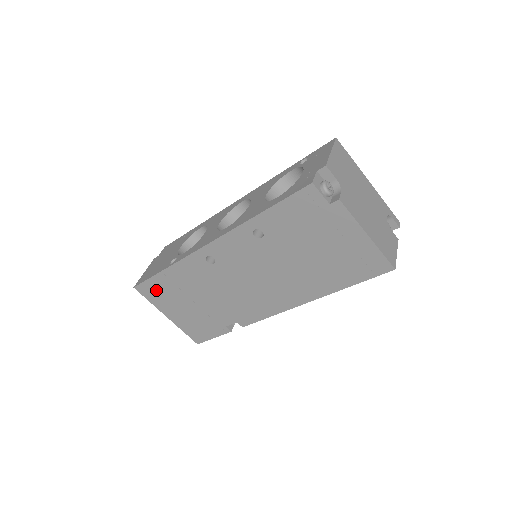
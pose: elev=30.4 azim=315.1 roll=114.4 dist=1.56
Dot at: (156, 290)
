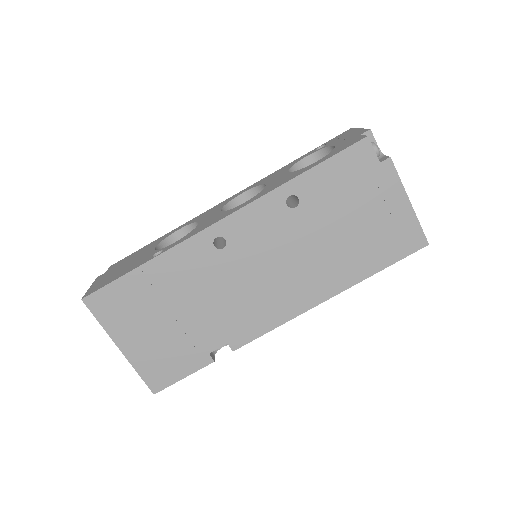
Dot at: (119, 300)
